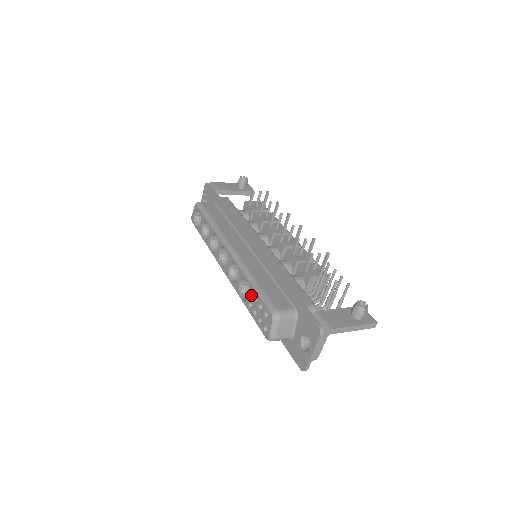
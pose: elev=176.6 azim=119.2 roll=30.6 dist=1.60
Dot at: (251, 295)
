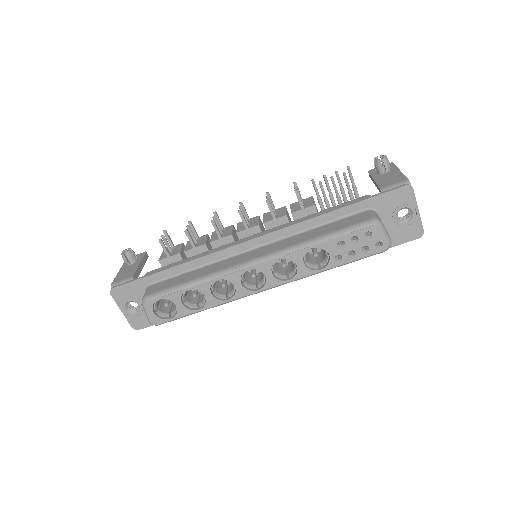
Dot at: (331, 250)
